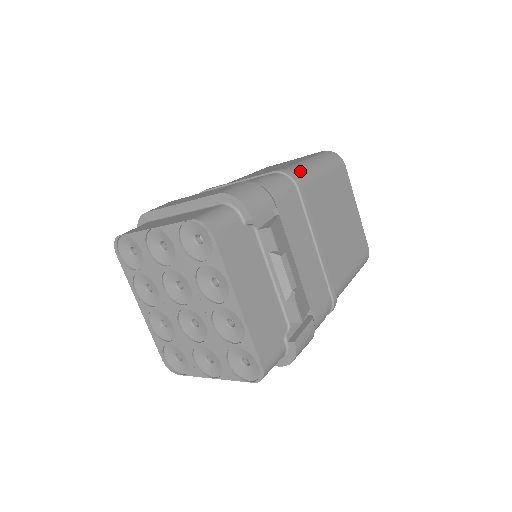
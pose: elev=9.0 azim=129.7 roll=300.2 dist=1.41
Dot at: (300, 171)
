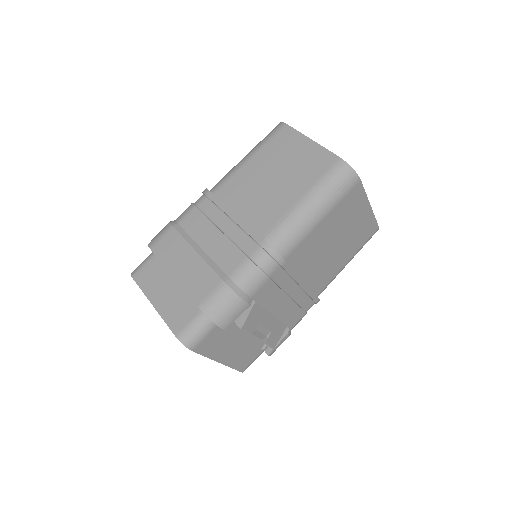
Dot at: (290, 235)
